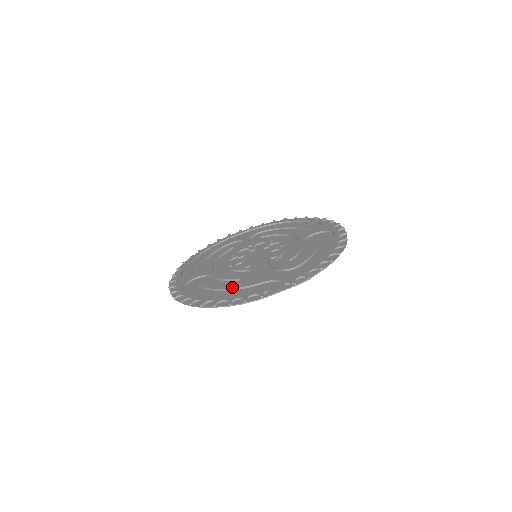
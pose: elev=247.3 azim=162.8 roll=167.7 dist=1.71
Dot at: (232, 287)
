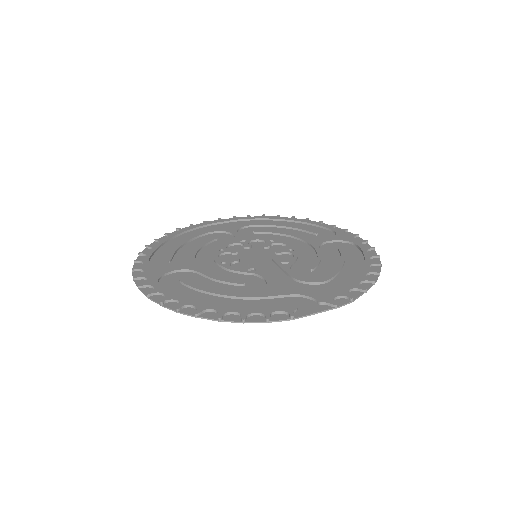
Dot at: (239, 294)
